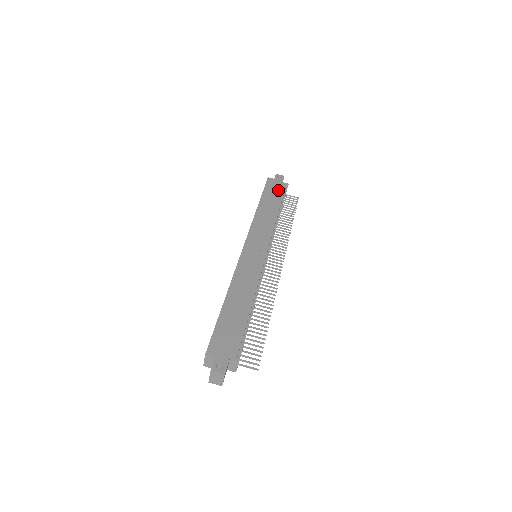
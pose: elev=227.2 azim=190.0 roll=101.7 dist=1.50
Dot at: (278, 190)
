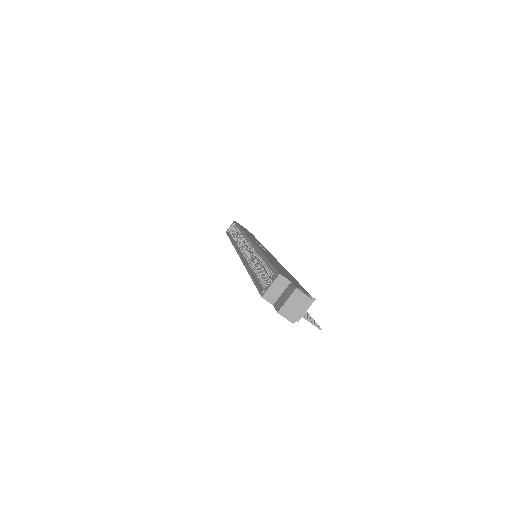
Dot at: occluded
